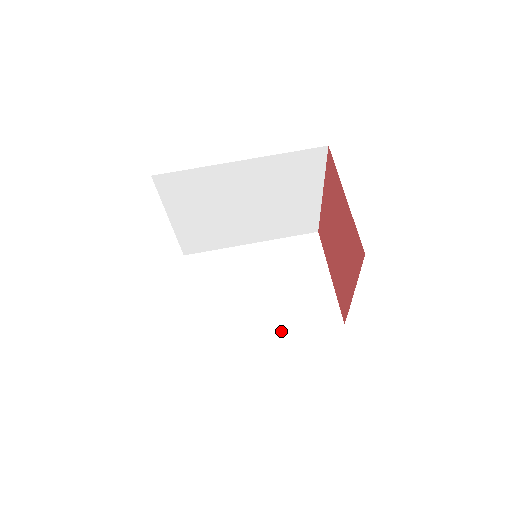
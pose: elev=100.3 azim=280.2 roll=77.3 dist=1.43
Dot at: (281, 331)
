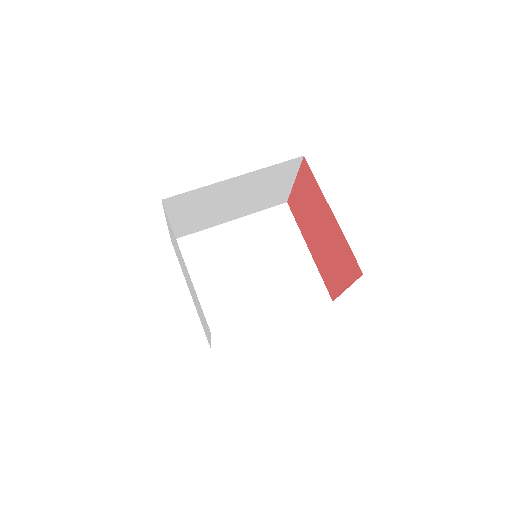
Dot at: occluded
